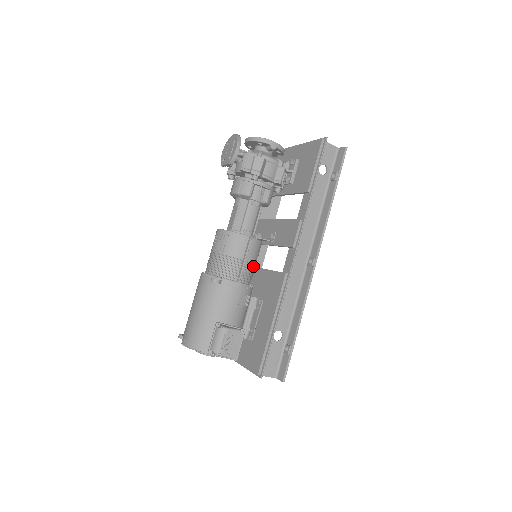
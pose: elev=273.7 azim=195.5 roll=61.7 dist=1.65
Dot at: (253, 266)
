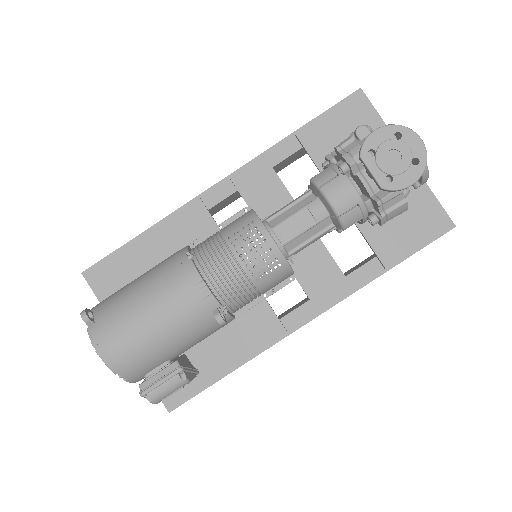
Dot at: occluded
